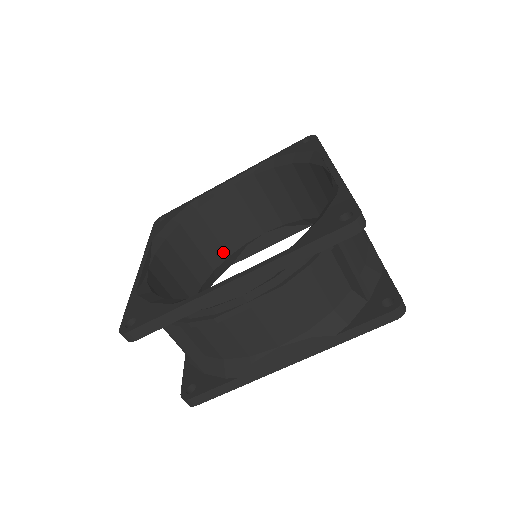
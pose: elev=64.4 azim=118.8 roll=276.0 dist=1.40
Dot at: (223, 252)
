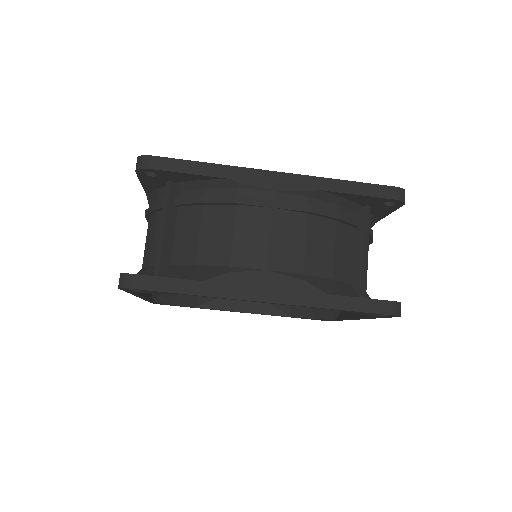
Dot at: occluded
